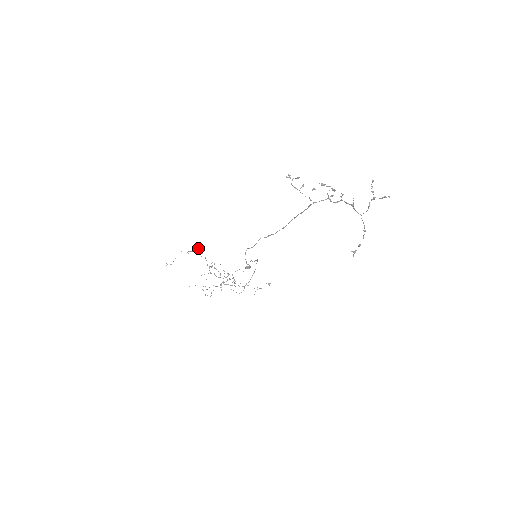
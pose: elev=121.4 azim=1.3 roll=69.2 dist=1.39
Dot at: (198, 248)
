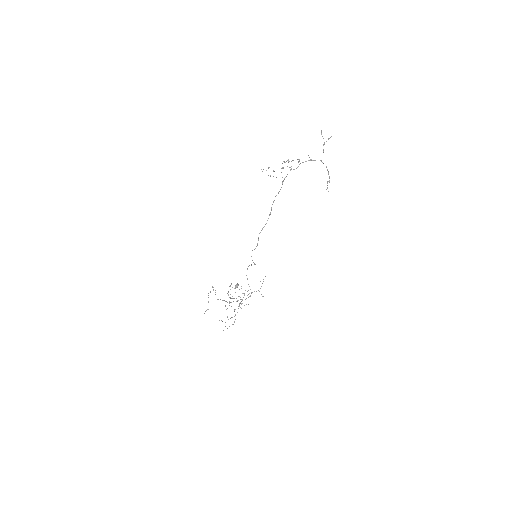
Dot at: (212, 286)
